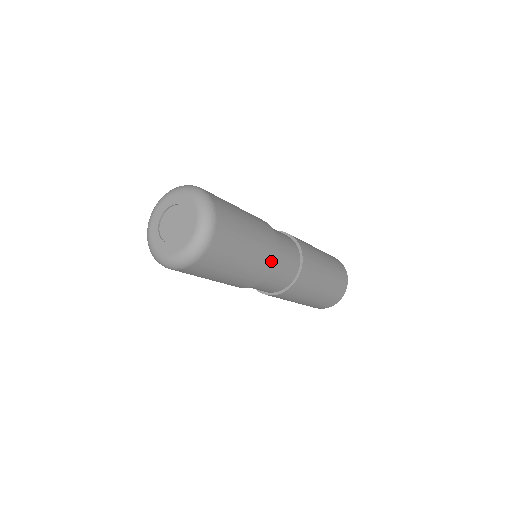
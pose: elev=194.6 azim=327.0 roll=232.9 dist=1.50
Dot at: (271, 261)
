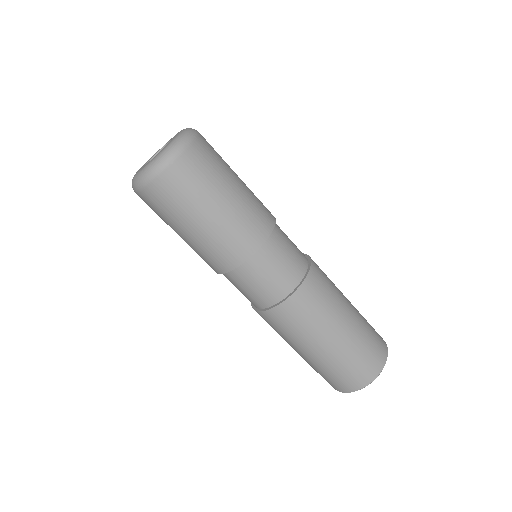
Dot at: (254, 240)
